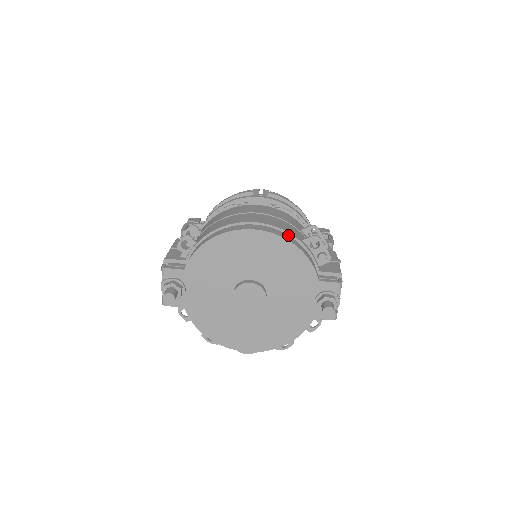
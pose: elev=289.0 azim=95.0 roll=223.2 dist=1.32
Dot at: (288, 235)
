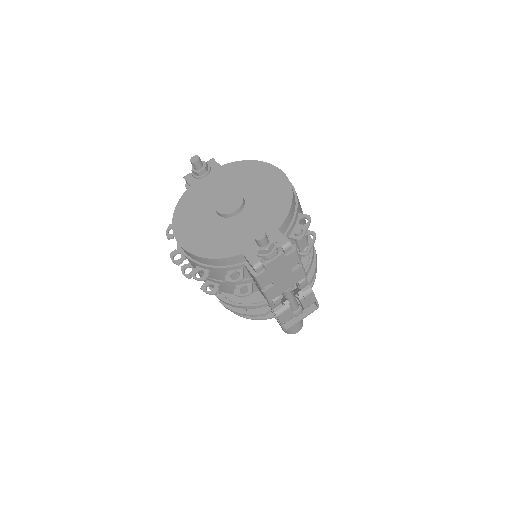
Dot at: (295, 198)
